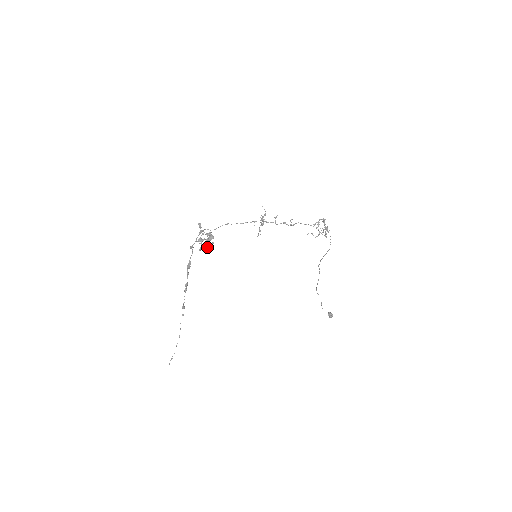
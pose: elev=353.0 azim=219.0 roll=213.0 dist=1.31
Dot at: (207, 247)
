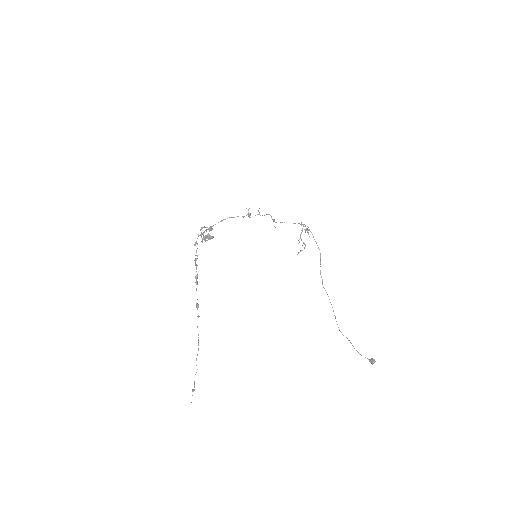
Dot at: (209, 235)
